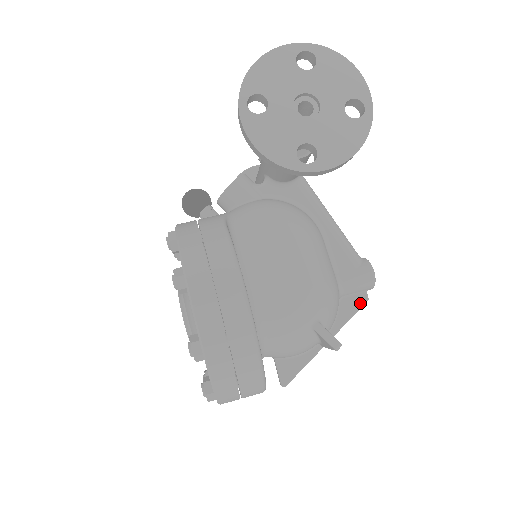
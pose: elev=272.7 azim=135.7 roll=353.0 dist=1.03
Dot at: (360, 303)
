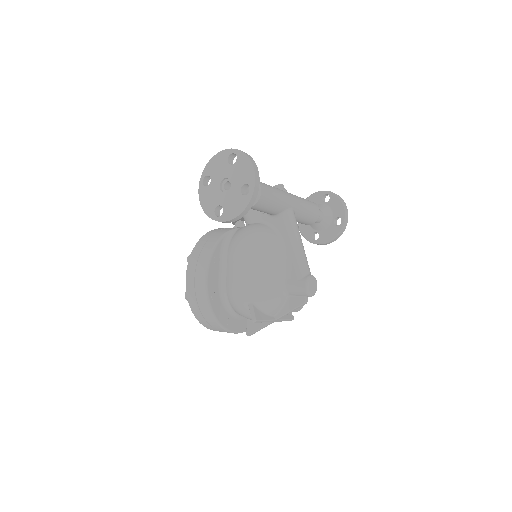
Dot at: (299, 303)
